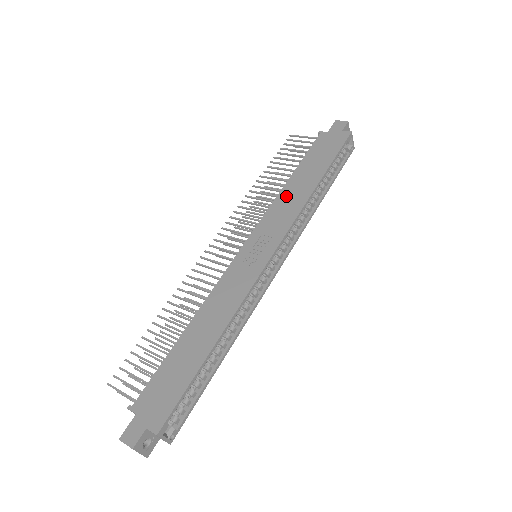
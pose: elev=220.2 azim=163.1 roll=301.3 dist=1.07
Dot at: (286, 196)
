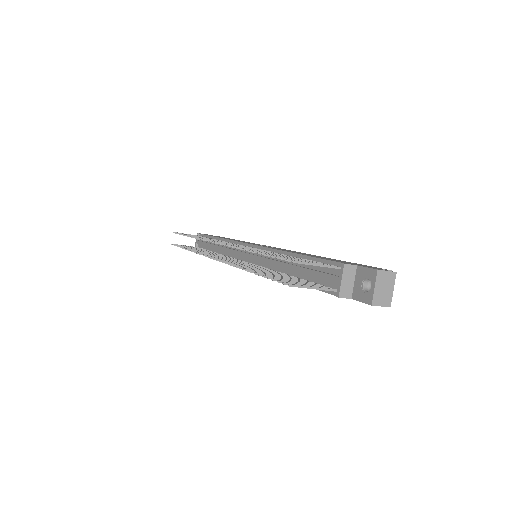
Dot at: occluded
